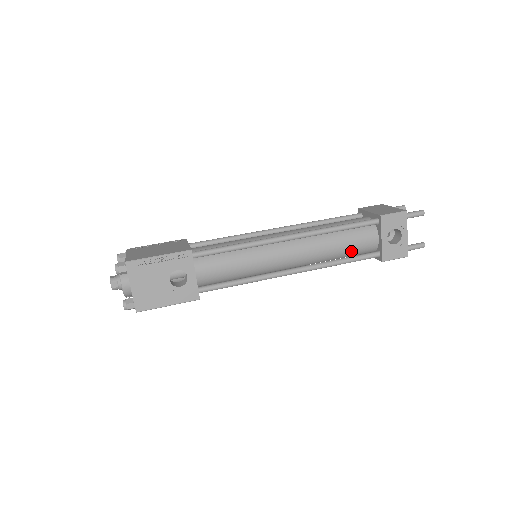
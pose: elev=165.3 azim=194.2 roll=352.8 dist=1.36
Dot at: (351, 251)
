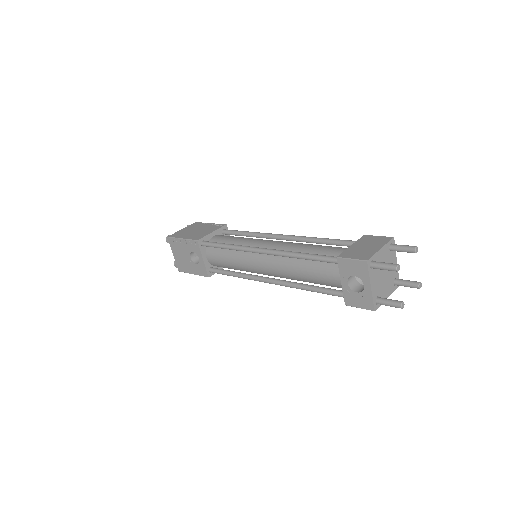
Dot at: (320, 282)
